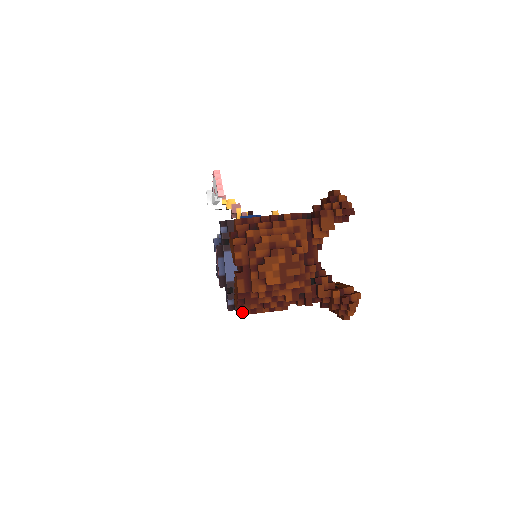
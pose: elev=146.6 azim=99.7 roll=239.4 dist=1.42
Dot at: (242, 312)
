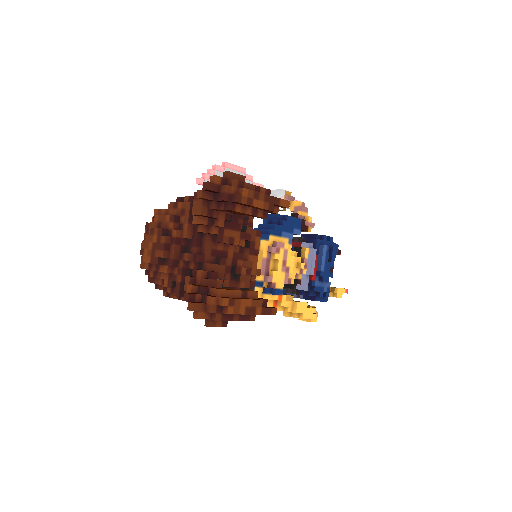
Dot at: occluded
